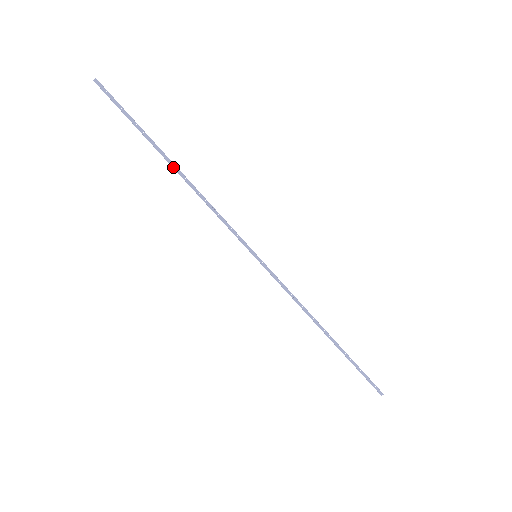
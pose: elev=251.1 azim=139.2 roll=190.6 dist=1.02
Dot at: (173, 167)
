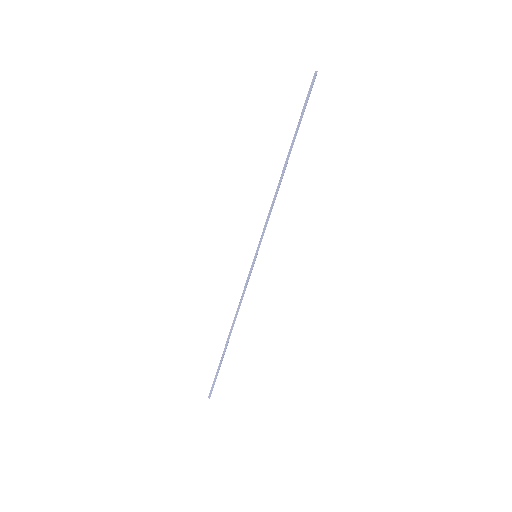
Dot at: (286, 162)
